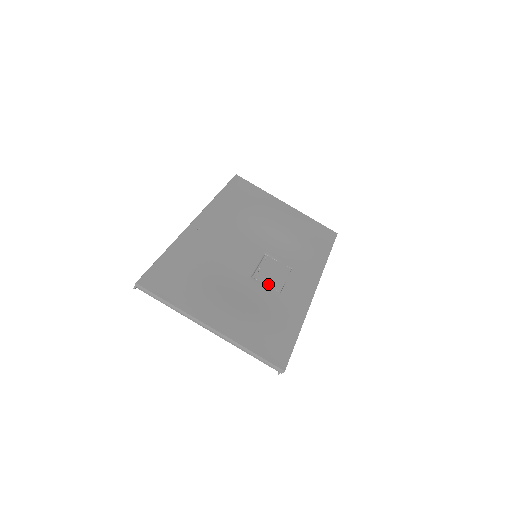
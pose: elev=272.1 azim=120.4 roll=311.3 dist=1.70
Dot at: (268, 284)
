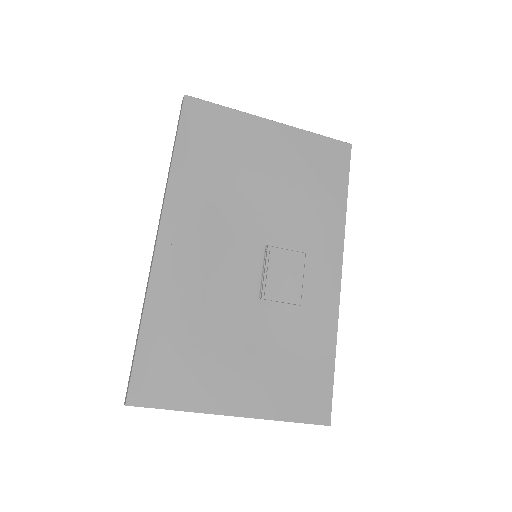
Dot at: (283, 299)
